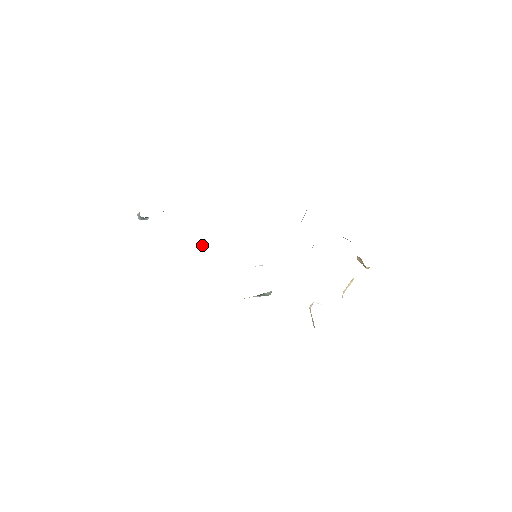
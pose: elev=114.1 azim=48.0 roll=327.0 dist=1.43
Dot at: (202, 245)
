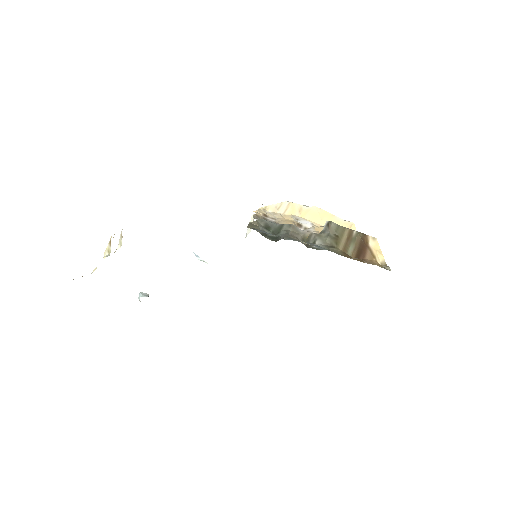
Dot at: (198, 259)
